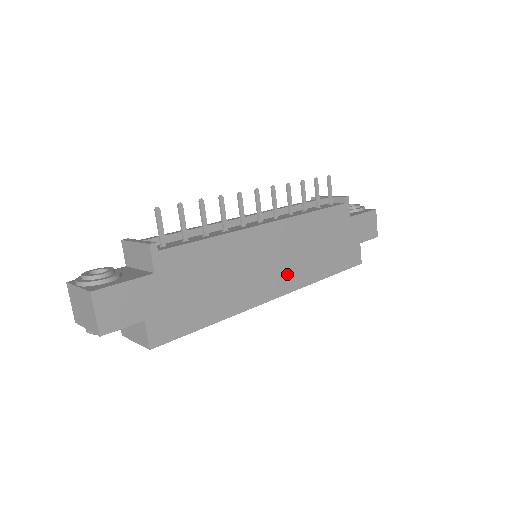
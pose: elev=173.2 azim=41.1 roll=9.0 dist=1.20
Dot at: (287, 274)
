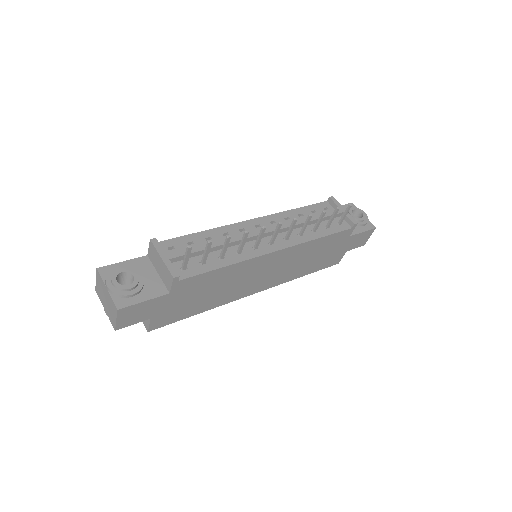
Dot at: (273, 278)
